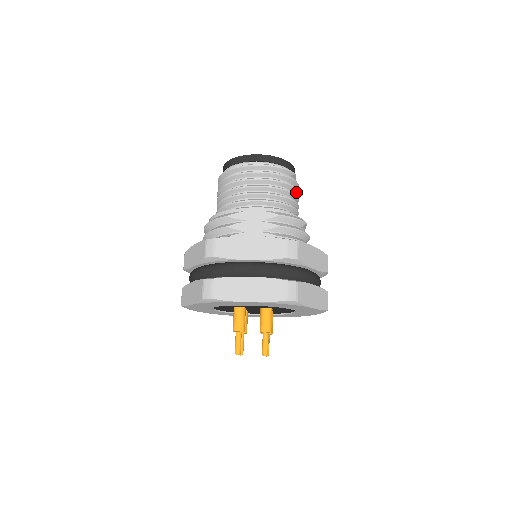
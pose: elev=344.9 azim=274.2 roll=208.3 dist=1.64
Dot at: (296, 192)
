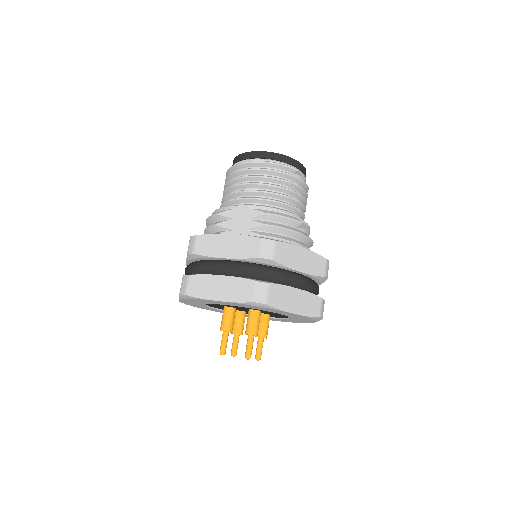
Dot at: (300, 190)
